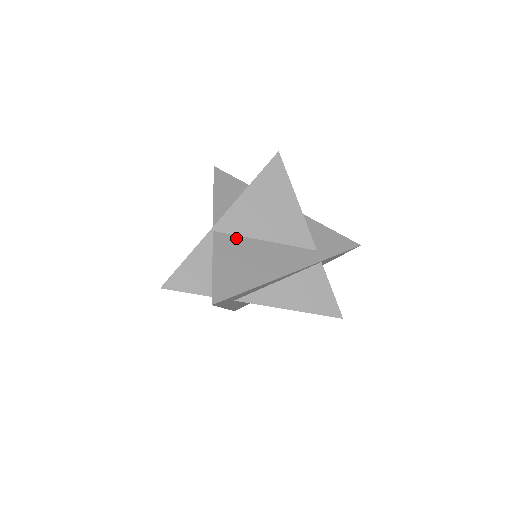
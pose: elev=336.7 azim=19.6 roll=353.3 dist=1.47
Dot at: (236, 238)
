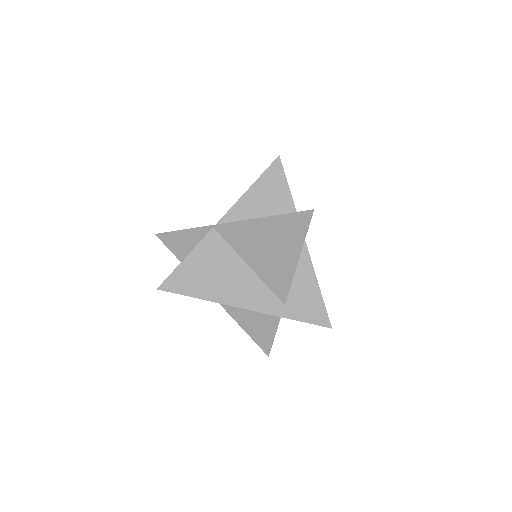
Dot at: (226, 247)
